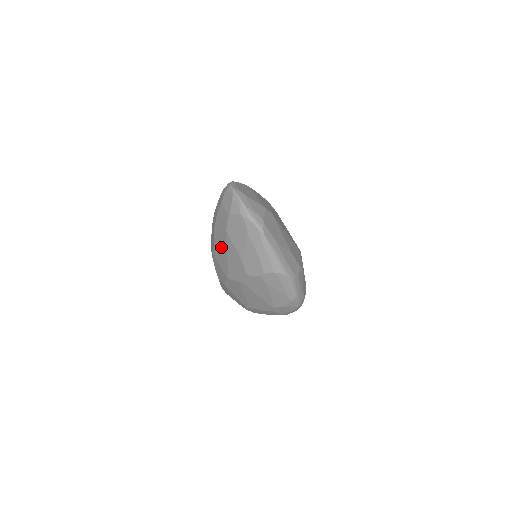
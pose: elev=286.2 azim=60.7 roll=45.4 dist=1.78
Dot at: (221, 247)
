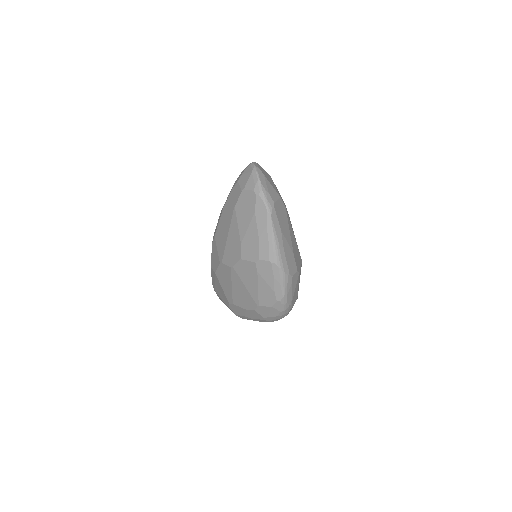
Dot at: (224, 227)
